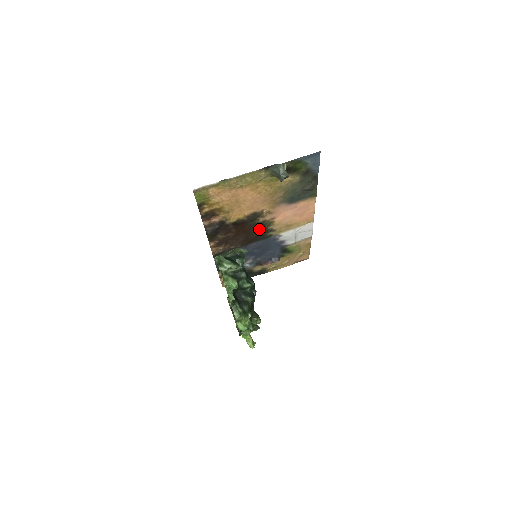
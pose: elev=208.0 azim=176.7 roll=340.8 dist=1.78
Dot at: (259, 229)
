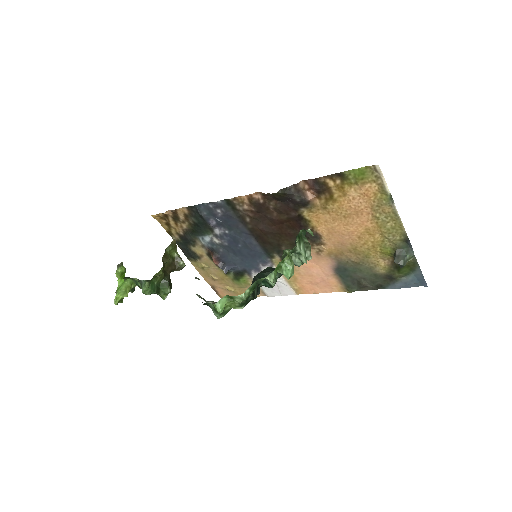
Dot at: (285, 244)
